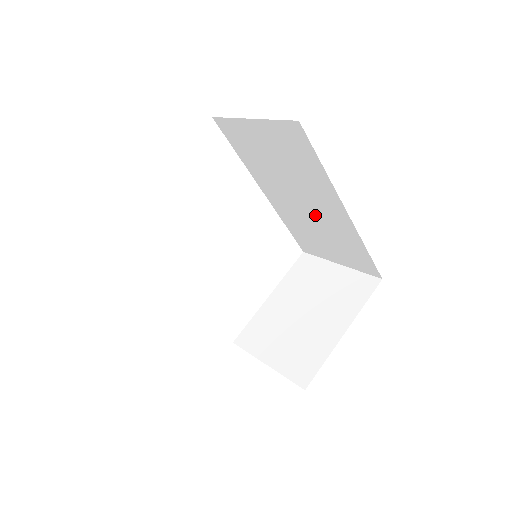
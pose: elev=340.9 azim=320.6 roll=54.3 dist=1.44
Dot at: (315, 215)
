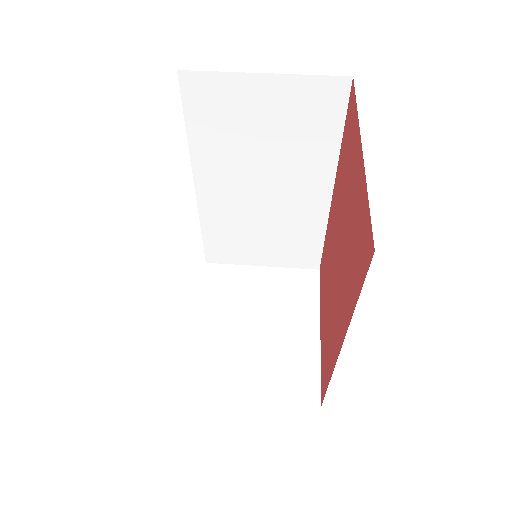
Dot at: (273, 205)
